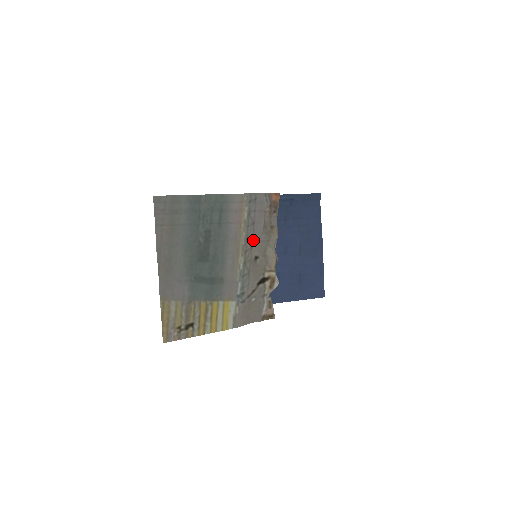
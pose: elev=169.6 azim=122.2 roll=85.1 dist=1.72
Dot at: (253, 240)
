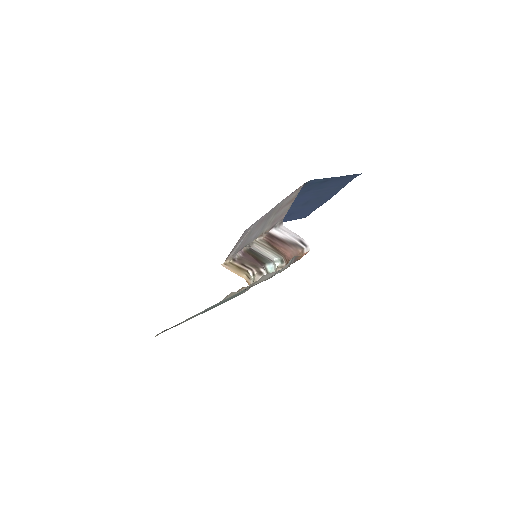
Dot at: occluded
